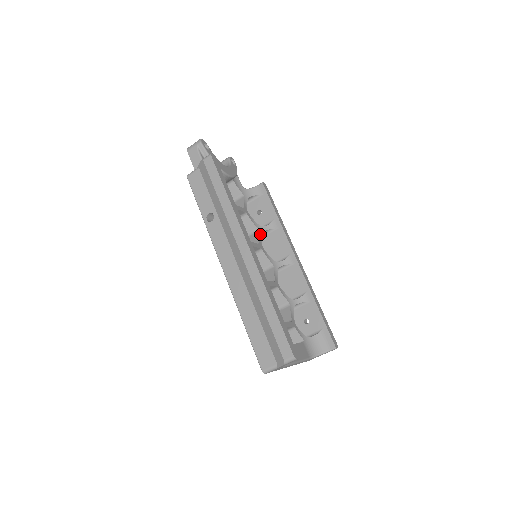
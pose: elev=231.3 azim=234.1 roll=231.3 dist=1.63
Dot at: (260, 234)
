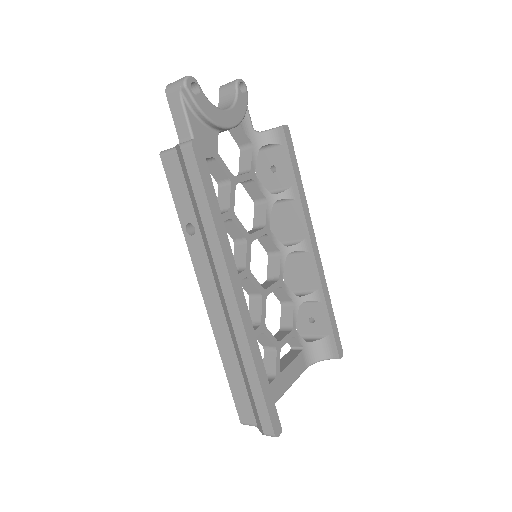
Dot at: (269, 207)
